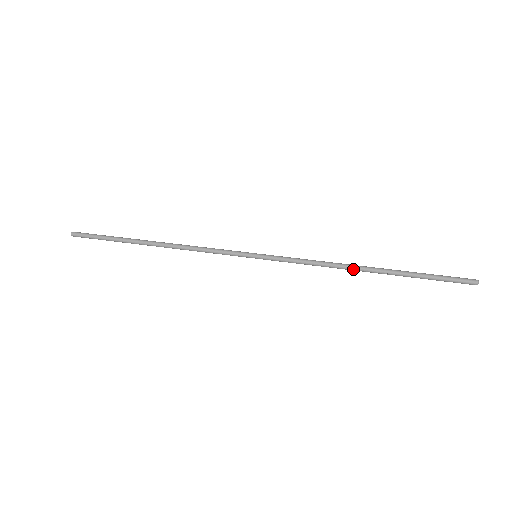
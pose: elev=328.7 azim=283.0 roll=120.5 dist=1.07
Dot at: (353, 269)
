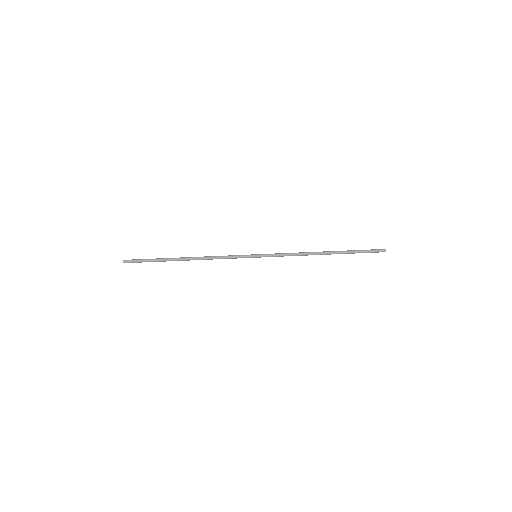
Dot at: (317, 254)
